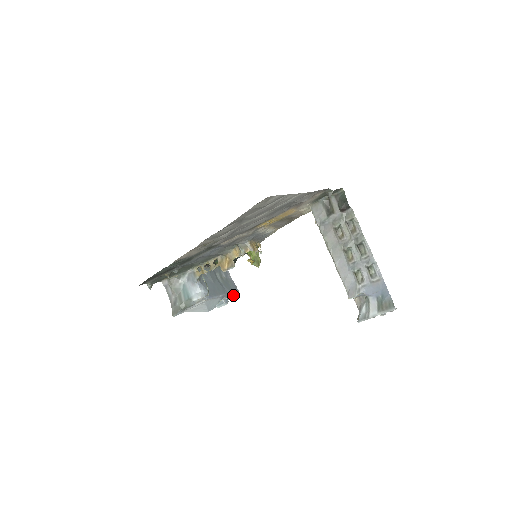
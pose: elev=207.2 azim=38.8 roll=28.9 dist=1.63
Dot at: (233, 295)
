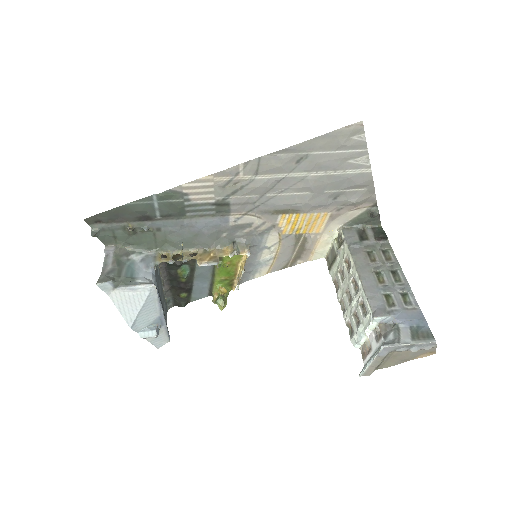
Dot at: (161, 340)
